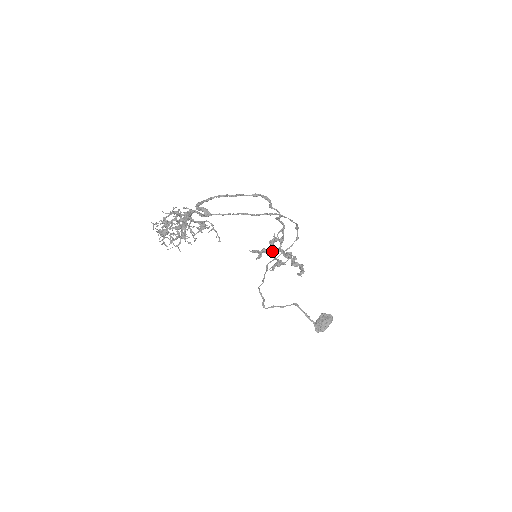
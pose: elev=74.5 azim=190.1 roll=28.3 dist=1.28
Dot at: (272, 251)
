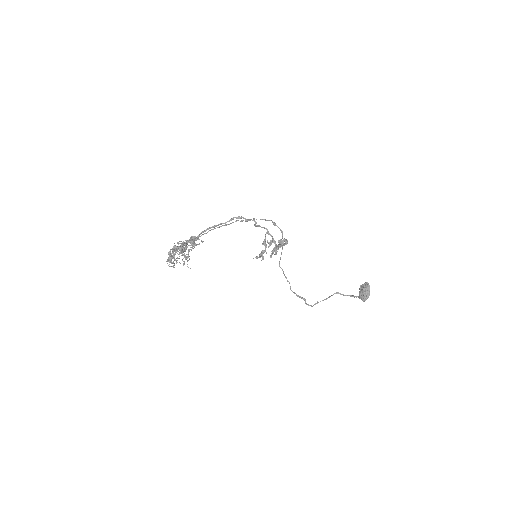
Dot at: (271, 251)
